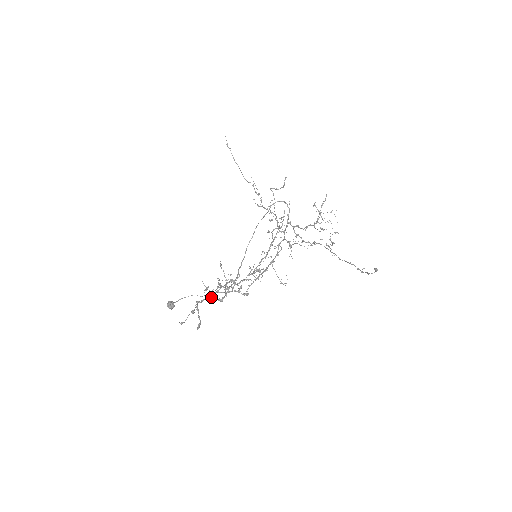
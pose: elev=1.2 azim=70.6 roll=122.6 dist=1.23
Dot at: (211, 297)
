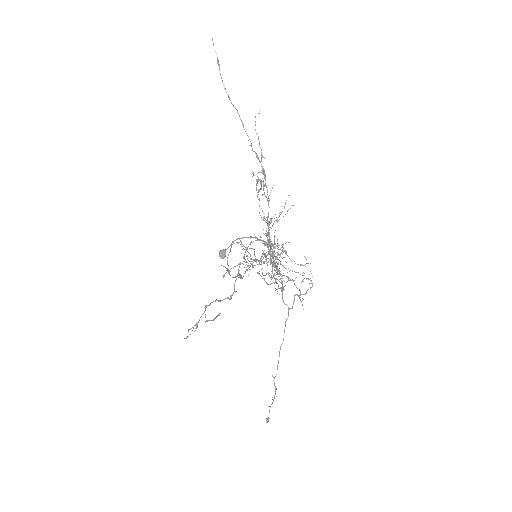
Dot at: (217, 300)
